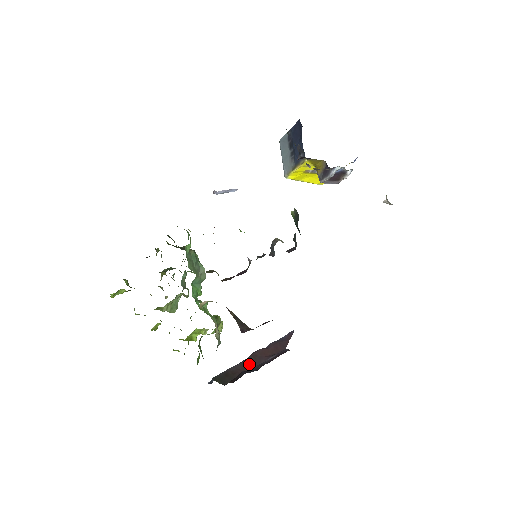
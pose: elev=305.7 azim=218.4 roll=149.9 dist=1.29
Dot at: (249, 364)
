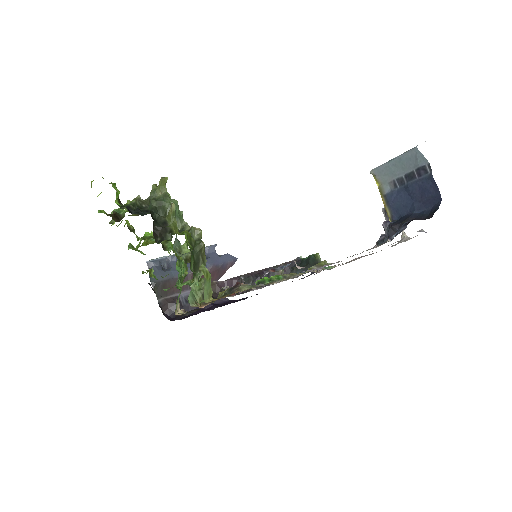
Dot at: occluded
